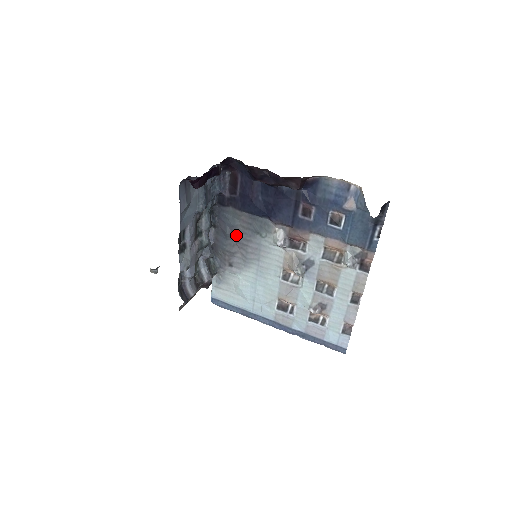
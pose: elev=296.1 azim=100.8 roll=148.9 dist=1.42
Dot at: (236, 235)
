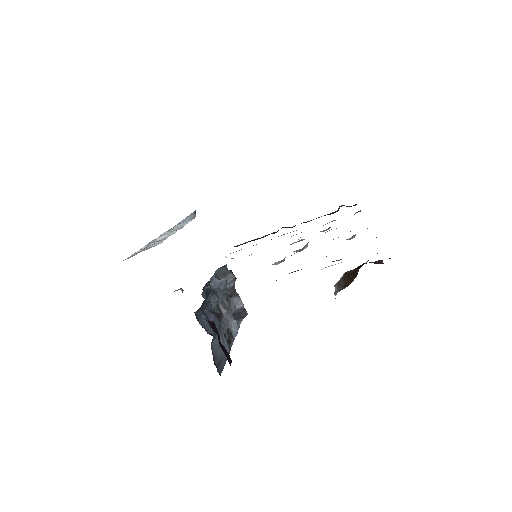
Dot at: occluded
